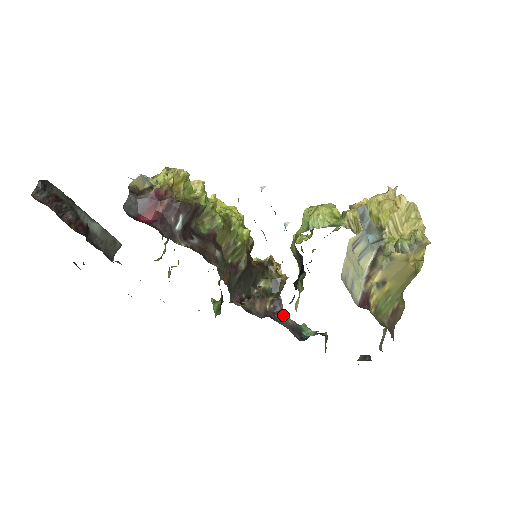
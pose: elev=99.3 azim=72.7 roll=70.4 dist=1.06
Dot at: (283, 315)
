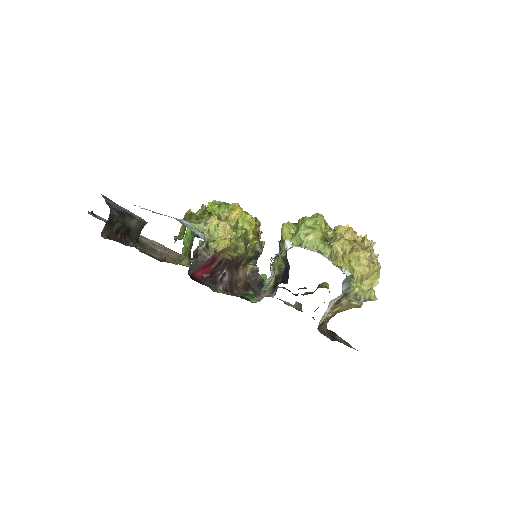
Dot at: (256, 279)
